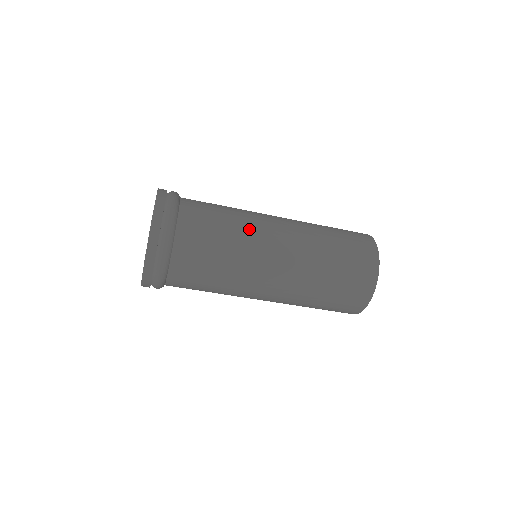
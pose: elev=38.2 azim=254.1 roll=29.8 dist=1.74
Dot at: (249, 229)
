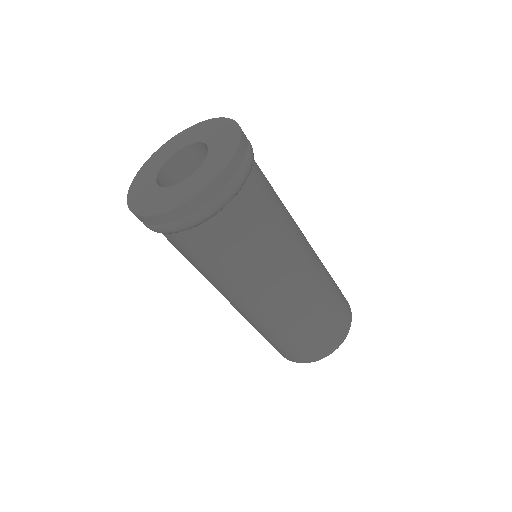
Dot at: occluded
